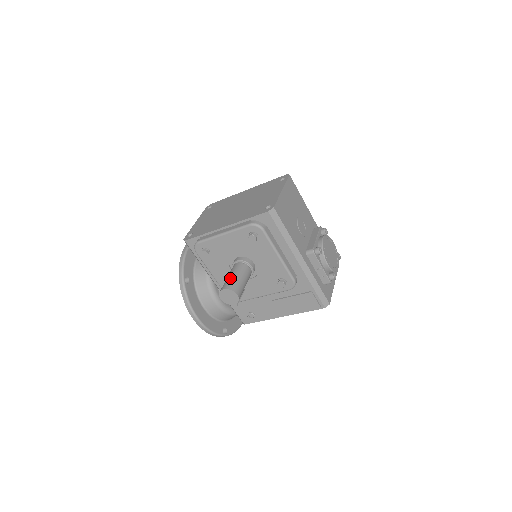
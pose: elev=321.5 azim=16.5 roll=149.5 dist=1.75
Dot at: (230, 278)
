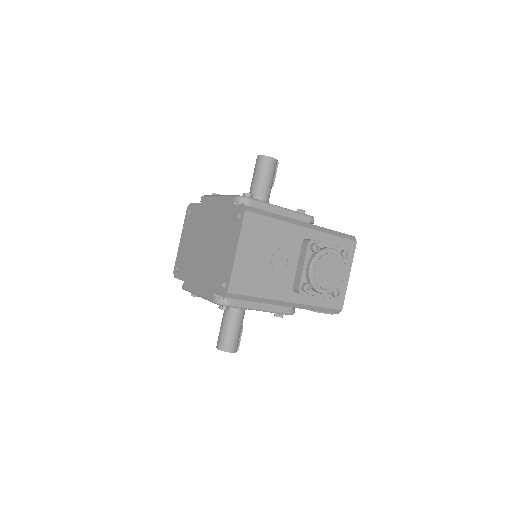
Dot at: (221, 333)
